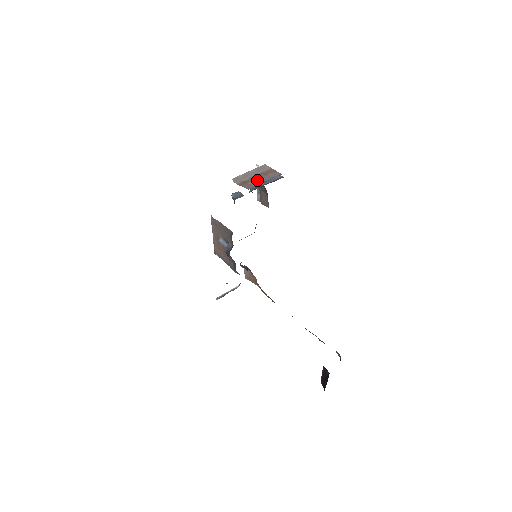
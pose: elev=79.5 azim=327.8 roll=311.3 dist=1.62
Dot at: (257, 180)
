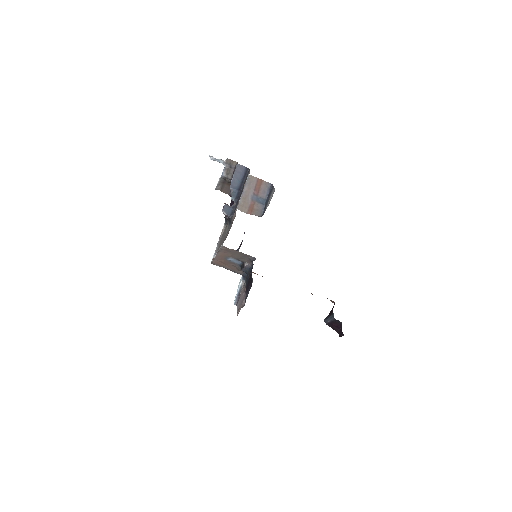
Dot at: (257, 200)
